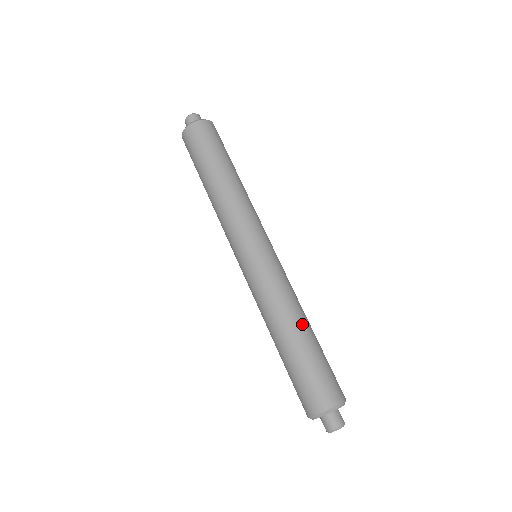
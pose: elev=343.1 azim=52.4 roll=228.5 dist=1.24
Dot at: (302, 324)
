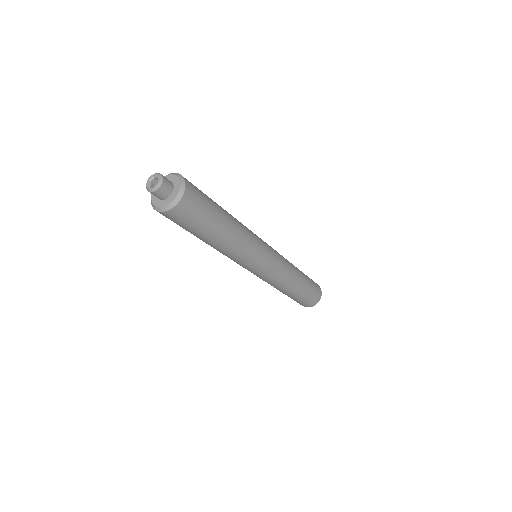
Dot at: (300, 280)
